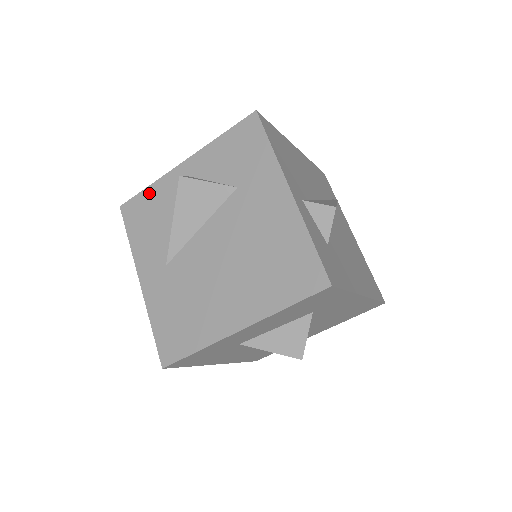
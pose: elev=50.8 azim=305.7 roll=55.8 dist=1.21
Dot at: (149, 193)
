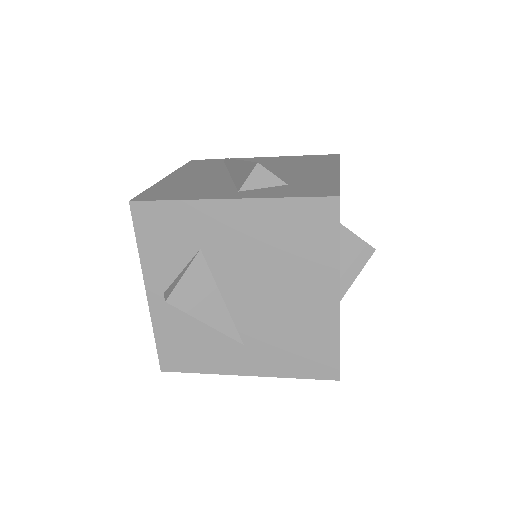
Dot at: (162, 338)
